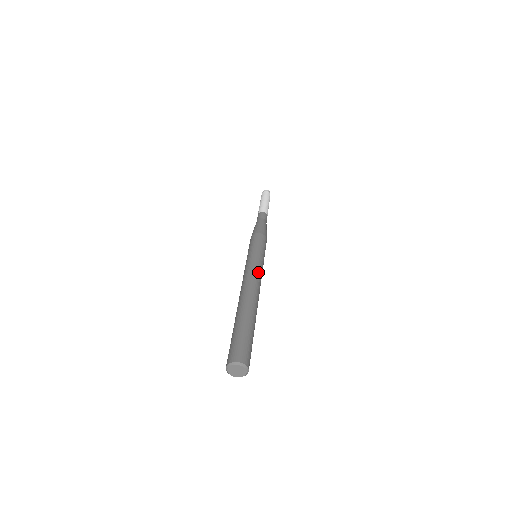
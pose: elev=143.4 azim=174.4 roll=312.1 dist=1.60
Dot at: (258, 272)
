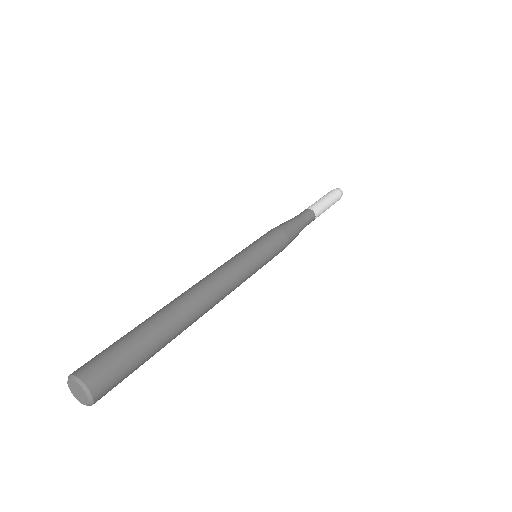
Dot at: (231, 271)
